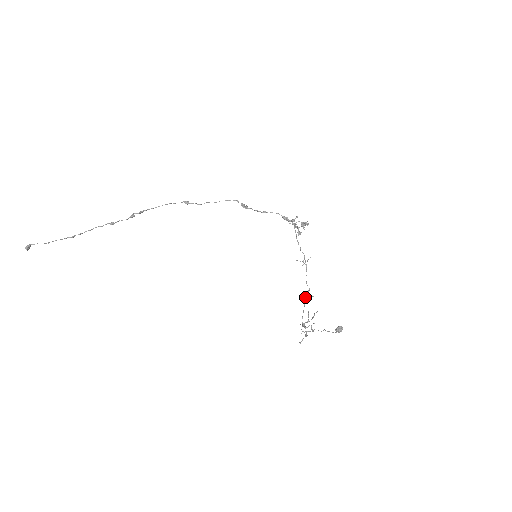
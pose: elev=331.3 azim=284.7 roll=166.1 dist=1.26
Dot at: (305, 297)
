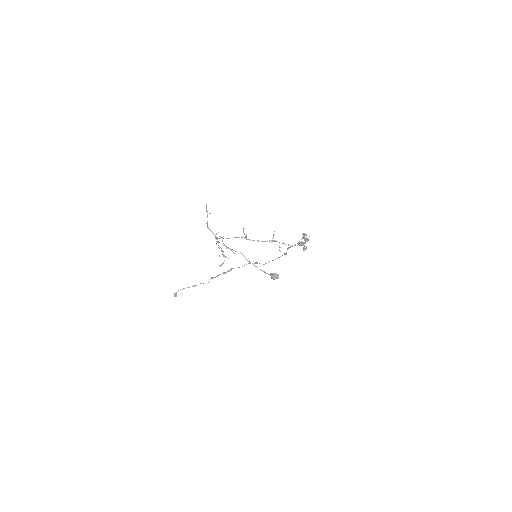
Dot at: (242, 237)
